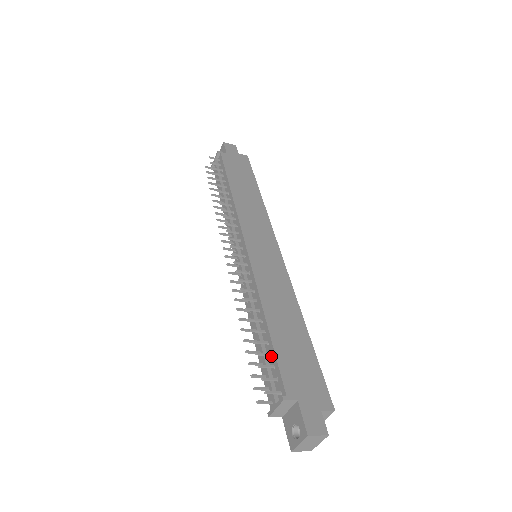
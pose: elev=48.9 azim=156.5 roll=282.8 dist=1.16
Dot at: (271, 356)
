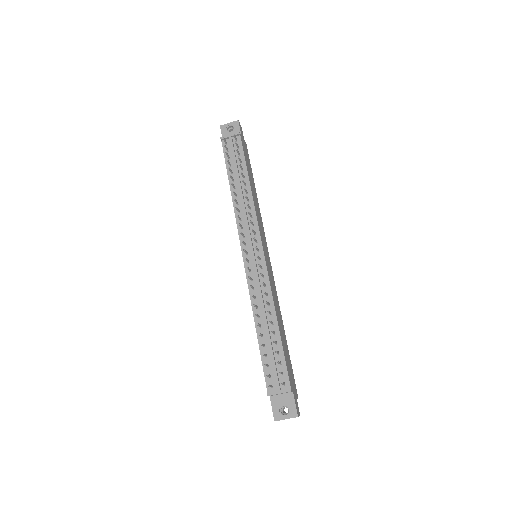
Dot at: (279, 354)
